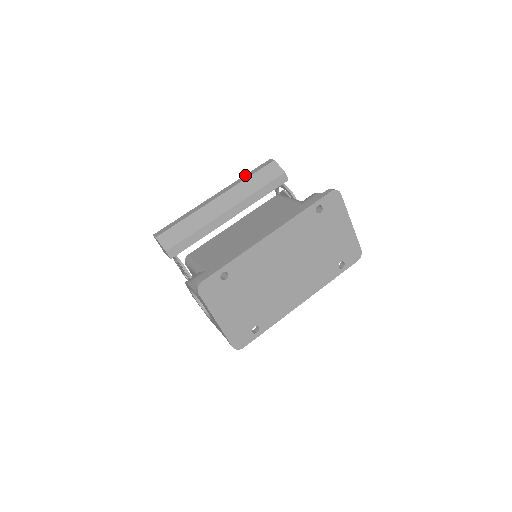
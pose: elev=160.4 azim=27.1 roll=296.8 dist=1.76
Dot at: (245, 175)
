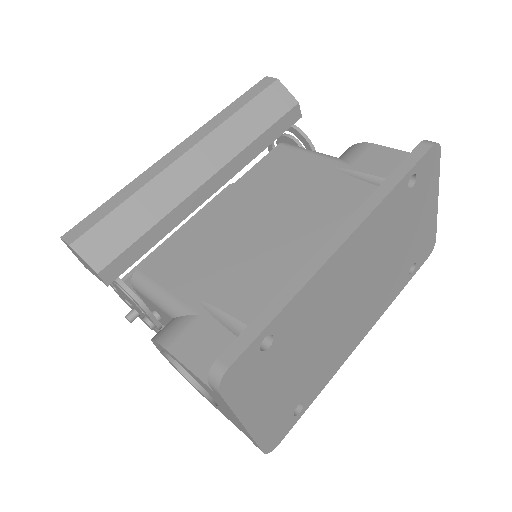
Dot at: (227, 107)
